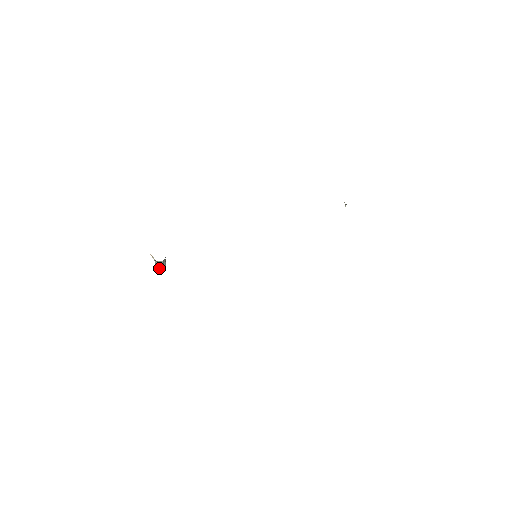
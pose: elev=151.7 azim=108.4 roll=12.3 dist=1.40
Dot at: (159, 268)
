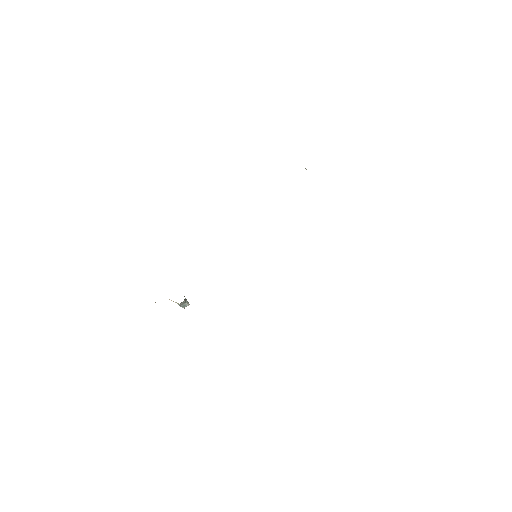
Dot at: (184, 307)
